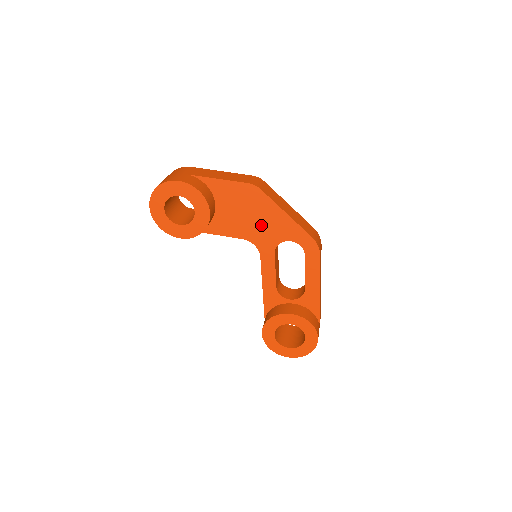
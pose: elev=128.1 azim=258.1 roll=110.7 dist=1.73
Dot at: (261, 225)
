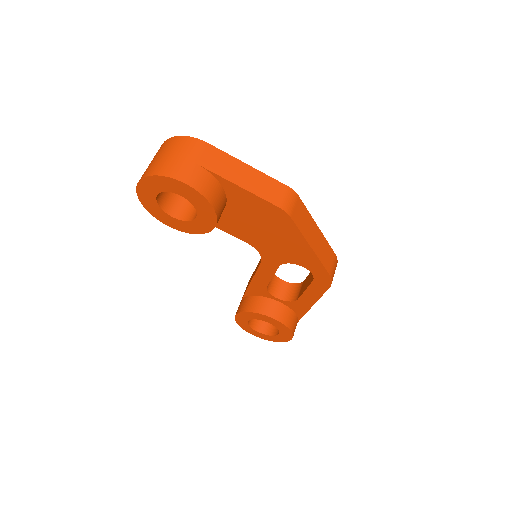
Dot at: (275, 243)
